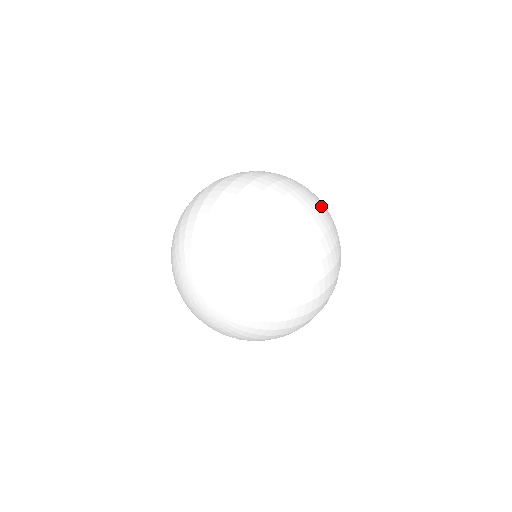
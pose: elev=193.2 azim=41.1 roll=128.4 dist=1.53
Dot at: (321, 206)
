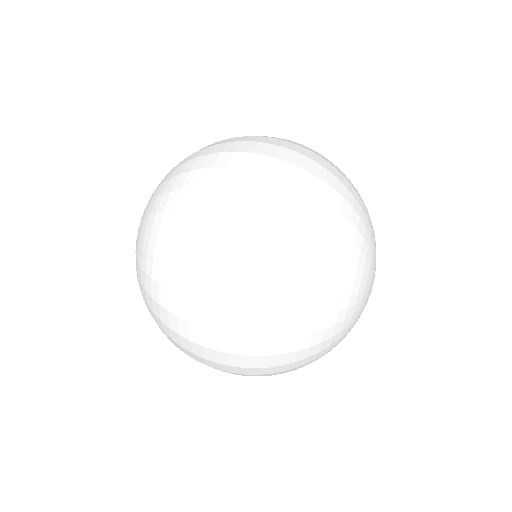
Dot at: (326, 160)
